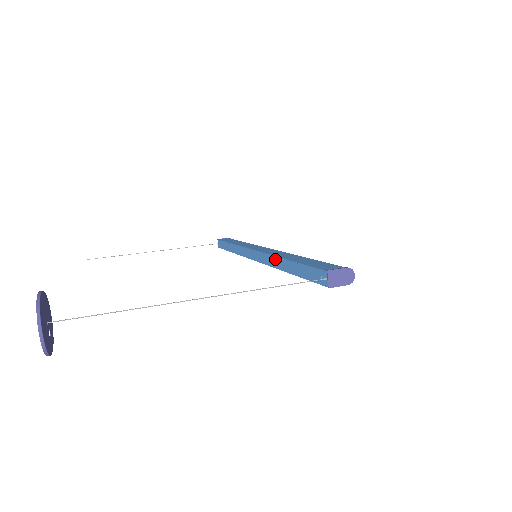
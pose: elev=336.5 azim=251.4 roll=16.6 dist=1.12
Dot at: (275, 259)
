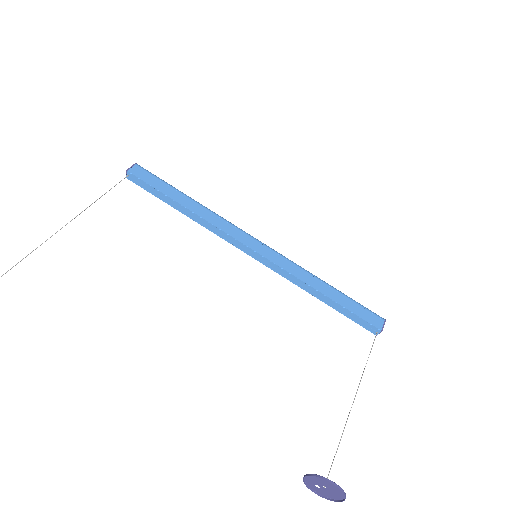
Dot at: (301, 282)
